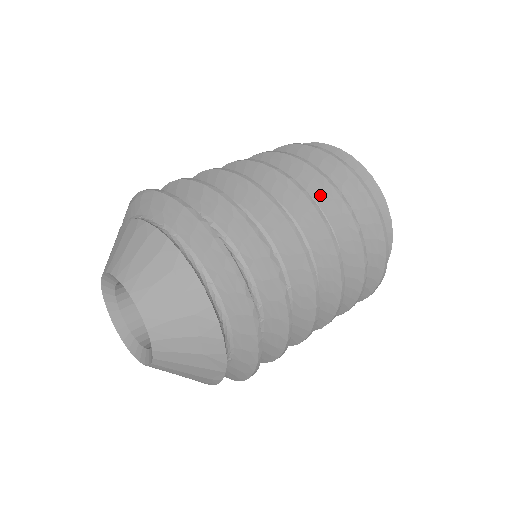
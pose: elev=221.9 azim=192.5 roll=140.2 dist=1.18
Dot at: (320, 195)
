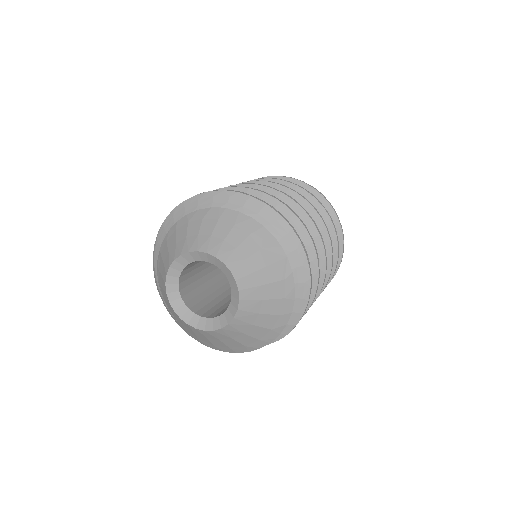
Dot at: occluded
